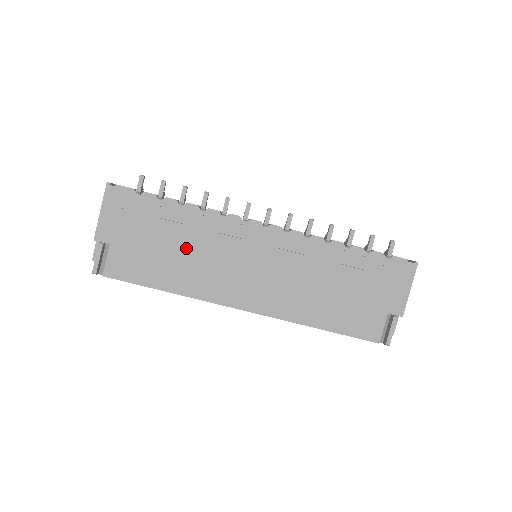
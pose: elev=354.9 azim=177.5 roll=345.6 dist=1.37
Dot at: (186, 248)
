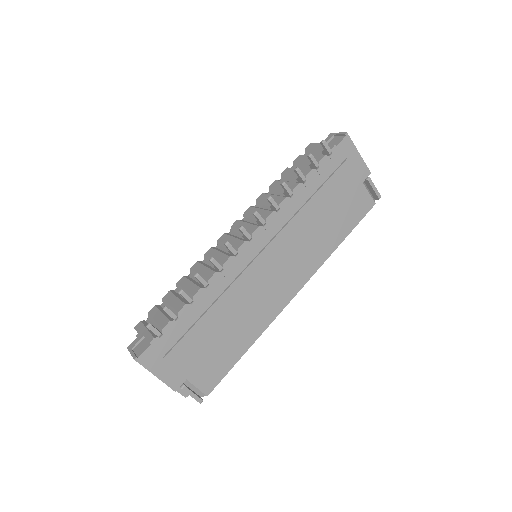
Dot at: (228, 316)
